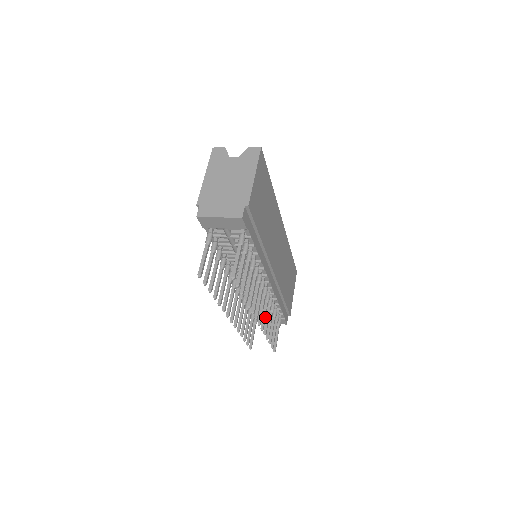
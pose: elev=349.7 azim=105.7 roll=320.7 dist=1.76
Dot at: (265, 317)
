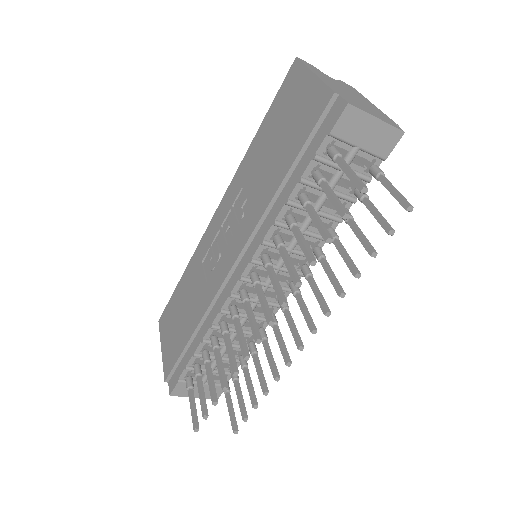
Dot at: (284, 347)
